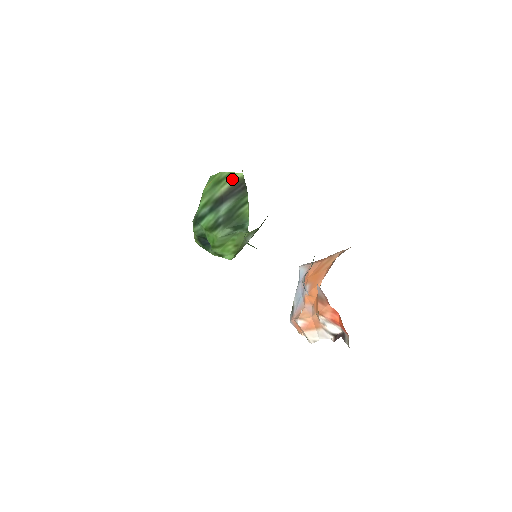
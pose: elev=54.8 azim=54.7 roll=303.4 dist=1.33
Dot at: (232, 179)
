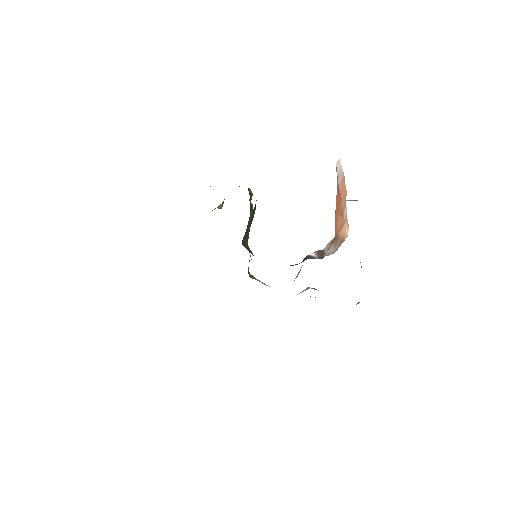
Dot at: occluded
